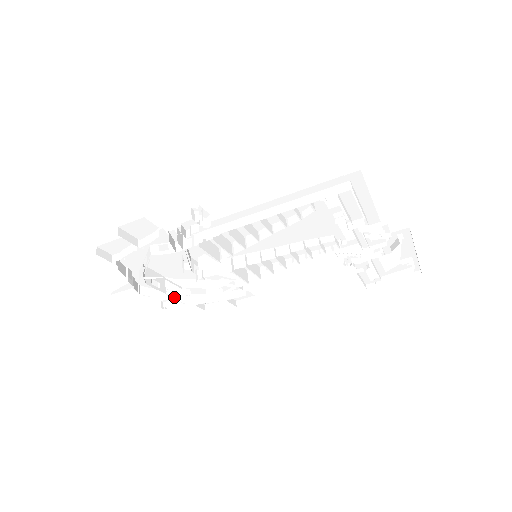
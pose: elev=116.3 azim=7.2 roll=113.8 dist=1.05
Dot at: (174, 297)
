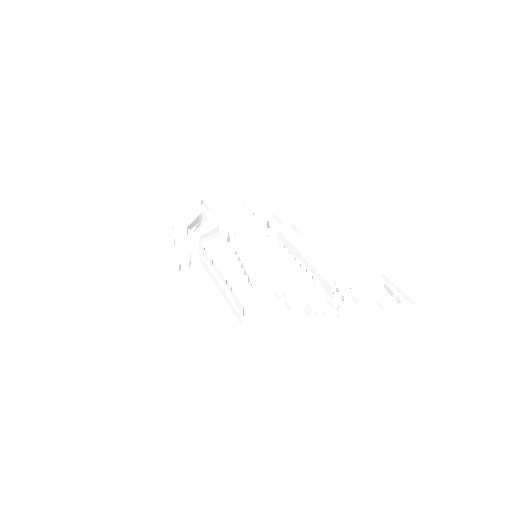
Dot at: occluded
